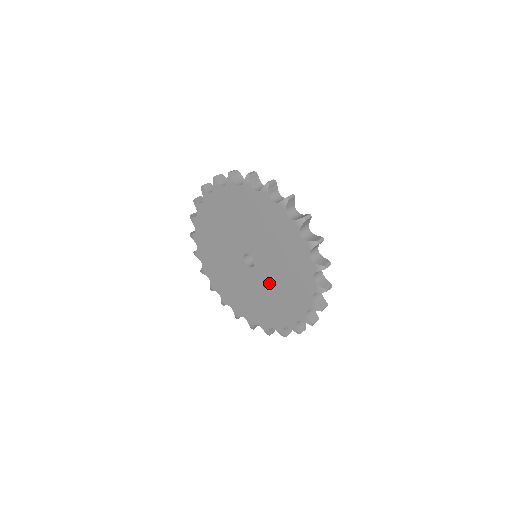
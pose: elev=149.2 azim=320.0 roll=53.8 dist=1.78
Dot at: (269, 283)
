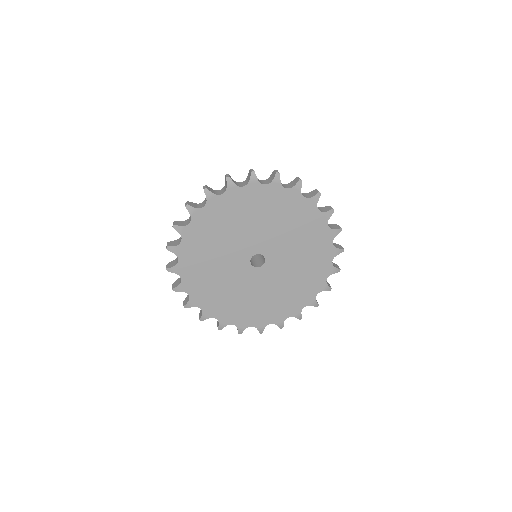
Dot at: (284, 273)
